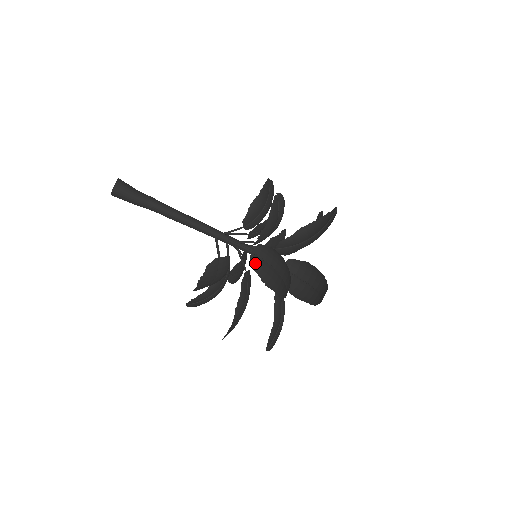
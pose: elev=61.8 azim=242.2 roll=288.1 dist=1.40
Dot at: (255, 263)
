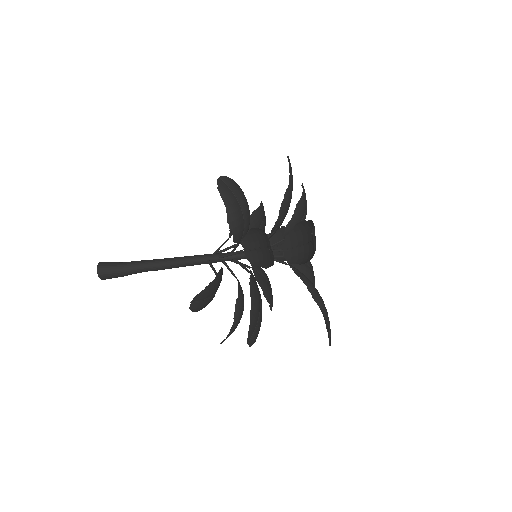
Dot at: (252, 259)
